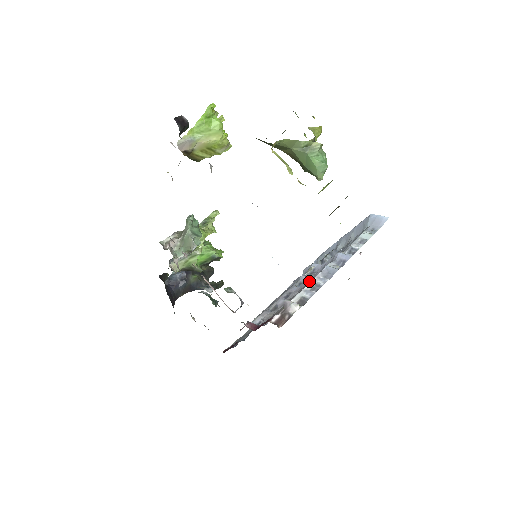
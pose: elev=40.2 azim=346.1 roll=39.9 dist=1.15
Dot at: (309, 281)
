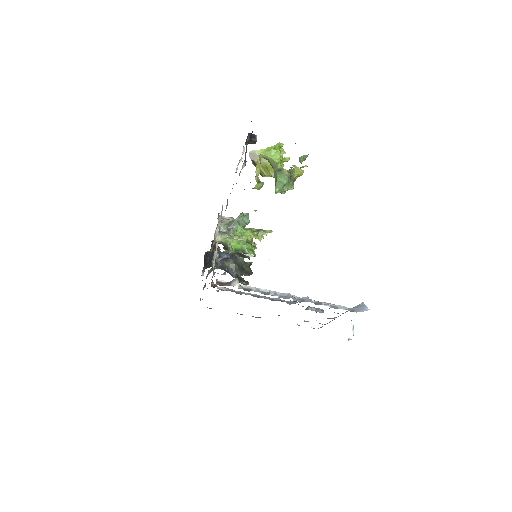
Dot at: occluded
